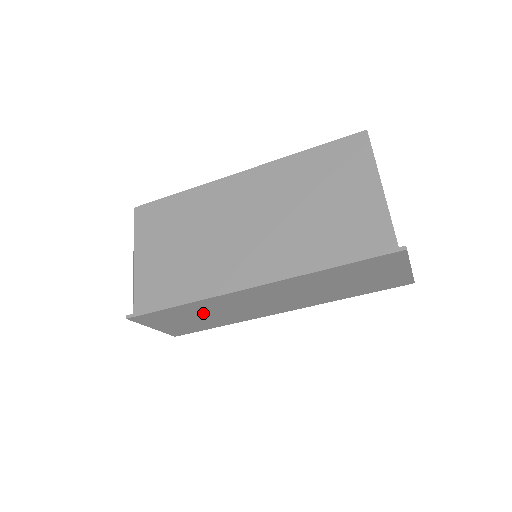
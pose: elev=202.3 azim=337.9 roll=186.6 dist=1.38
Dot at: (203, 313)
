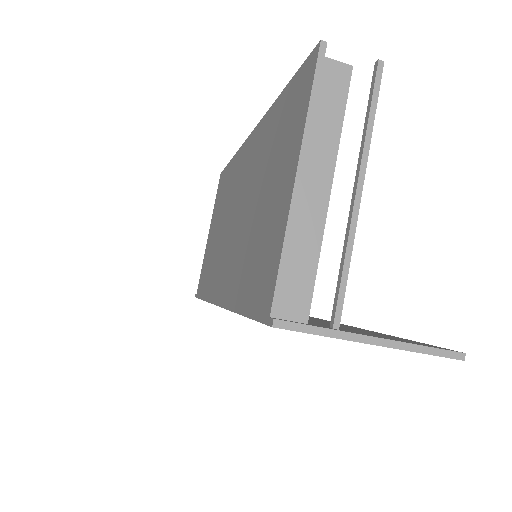
Dot at: occluded
